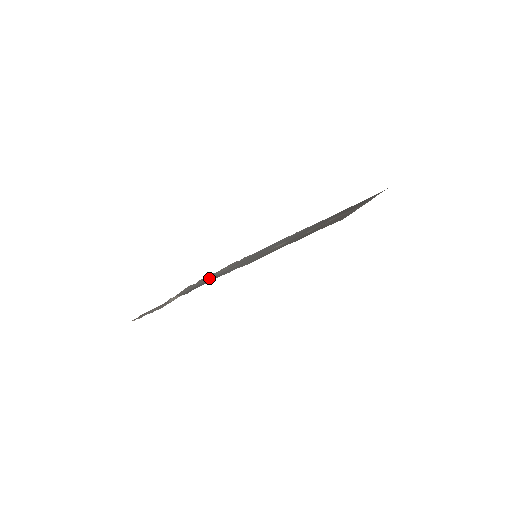
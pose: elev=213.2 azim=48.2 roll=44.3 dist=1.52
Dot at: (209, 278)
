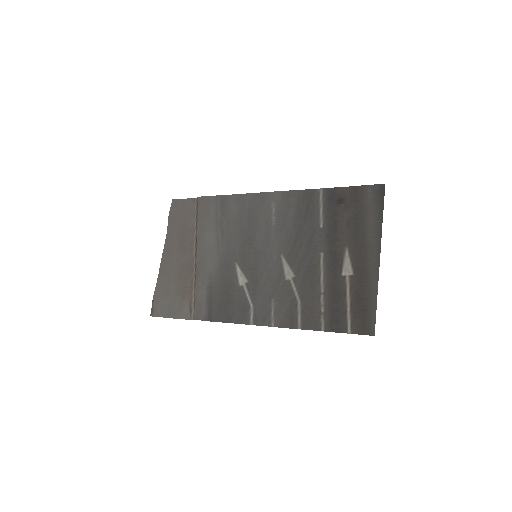
Dot at: (206, 264)
